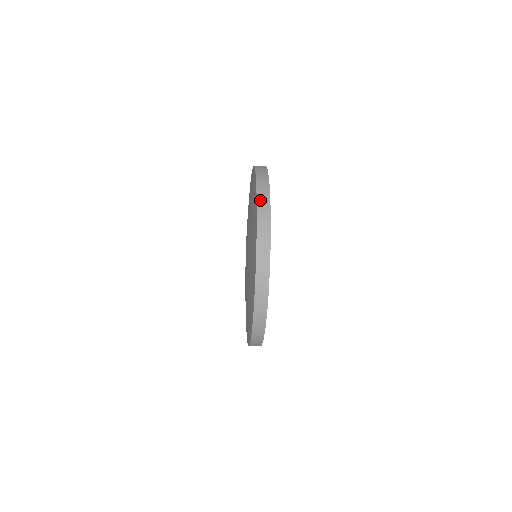
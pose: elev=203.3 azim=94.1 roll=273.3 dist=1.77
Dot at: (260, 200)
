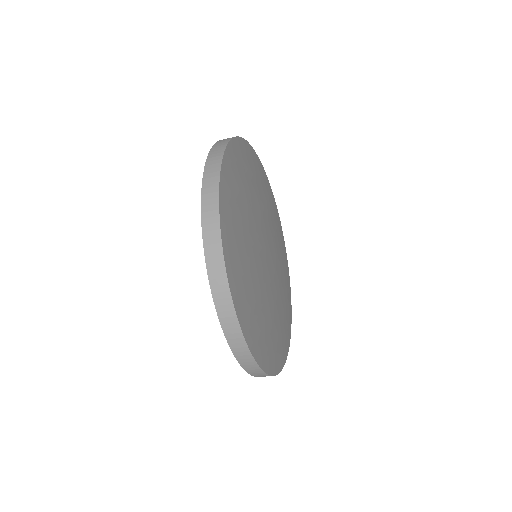
Dot at: occluded
